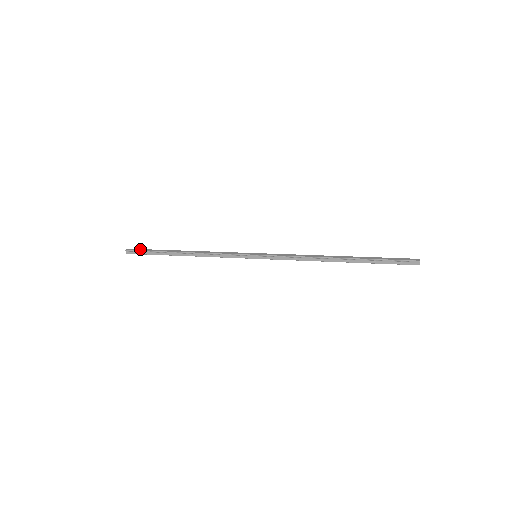
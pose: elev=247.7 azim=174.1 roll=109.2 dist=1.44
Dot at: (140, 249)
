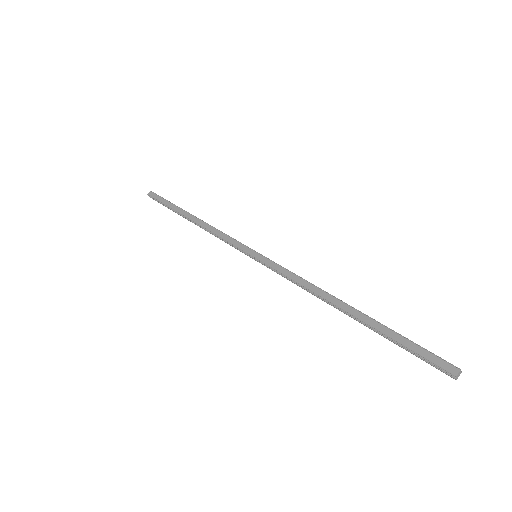
Dot at: (159, 197)
